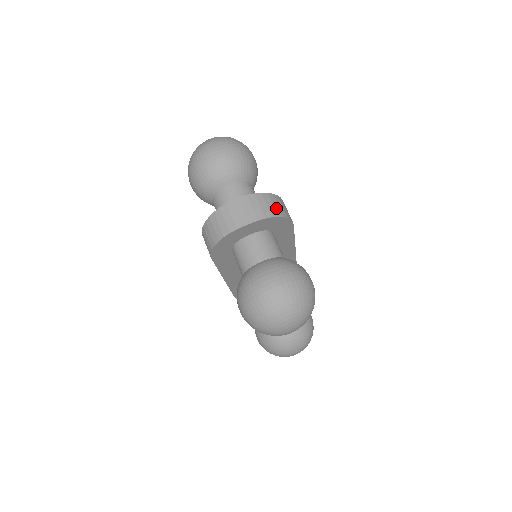
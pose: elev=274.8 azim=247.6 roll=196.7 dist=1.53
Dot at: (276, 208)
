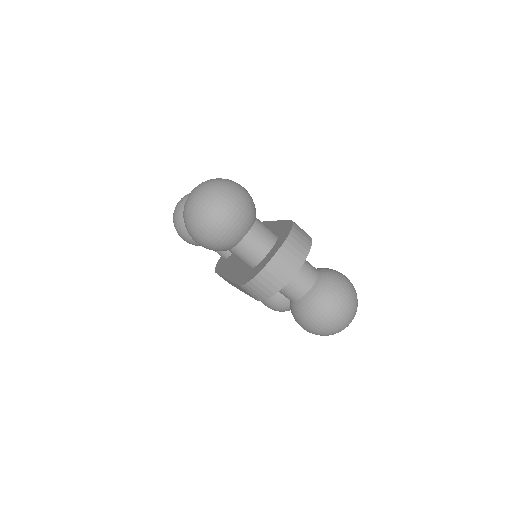
Dot at: (304, 240)
